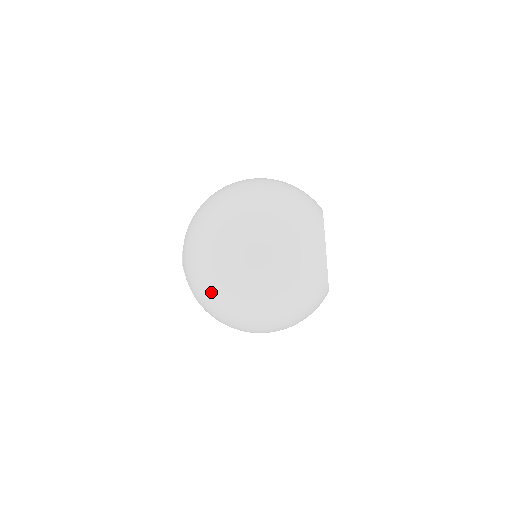
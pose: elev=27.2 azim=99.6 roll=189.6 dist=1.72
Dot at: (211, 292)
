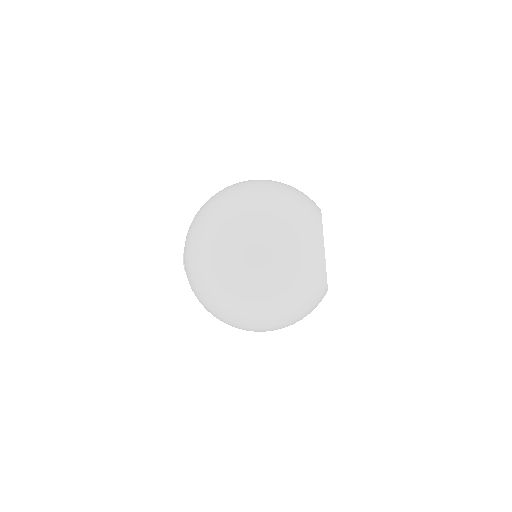
Dot at: occluded
